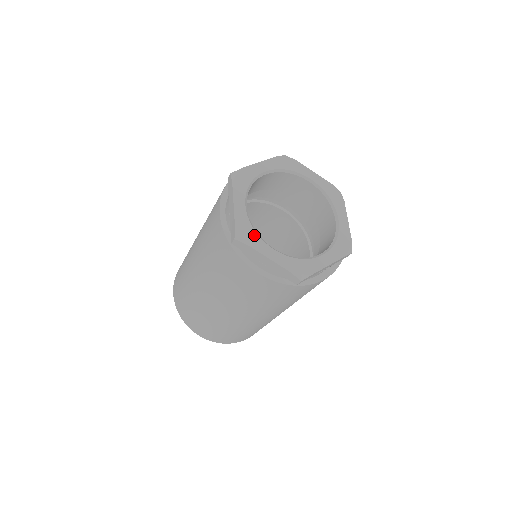
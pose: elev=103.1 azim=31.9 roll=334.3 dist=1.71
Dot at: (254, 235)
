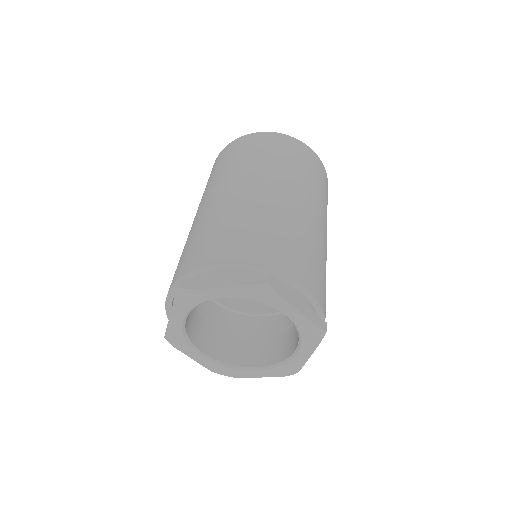
Dot at: (230, 370)
